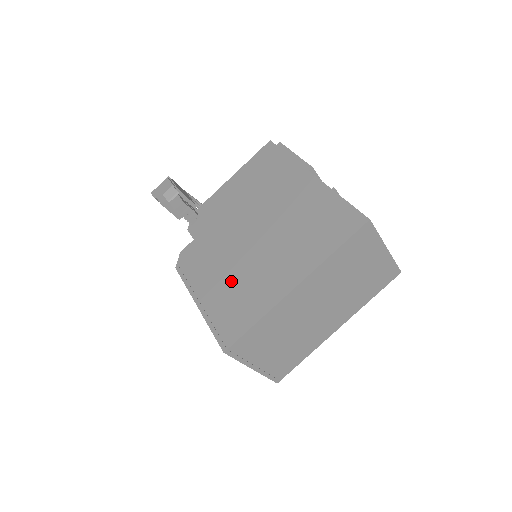
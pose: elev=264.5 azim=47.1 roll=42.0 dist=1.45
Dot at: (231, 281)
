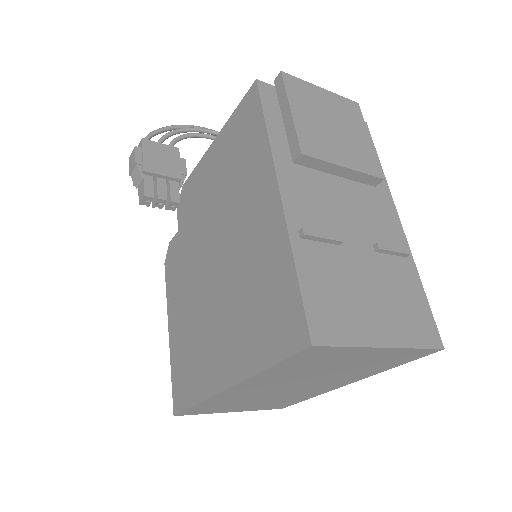
Dot at: (190, 324)
